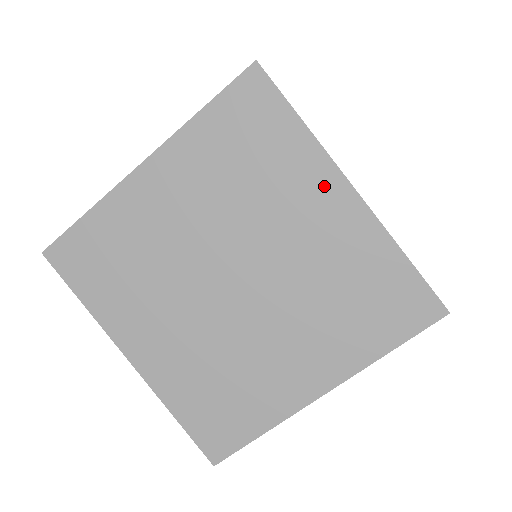
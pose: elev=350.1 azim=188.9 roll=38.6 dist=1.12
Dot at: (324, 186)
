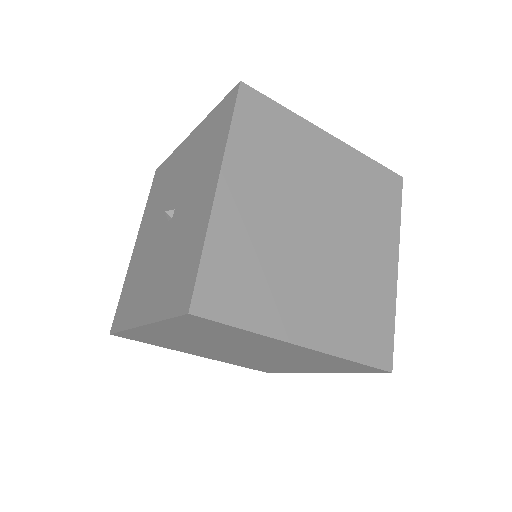
Dot at: (280, 344)
